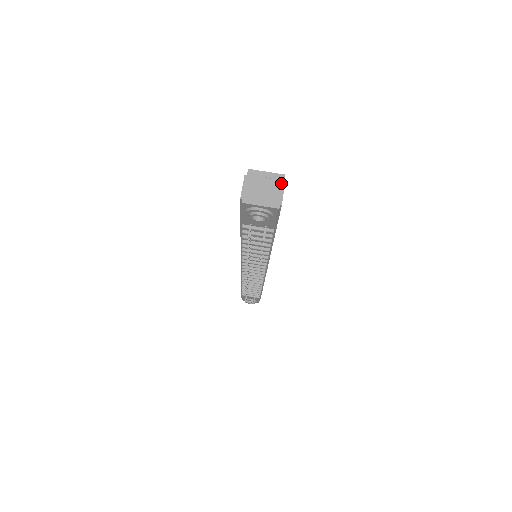
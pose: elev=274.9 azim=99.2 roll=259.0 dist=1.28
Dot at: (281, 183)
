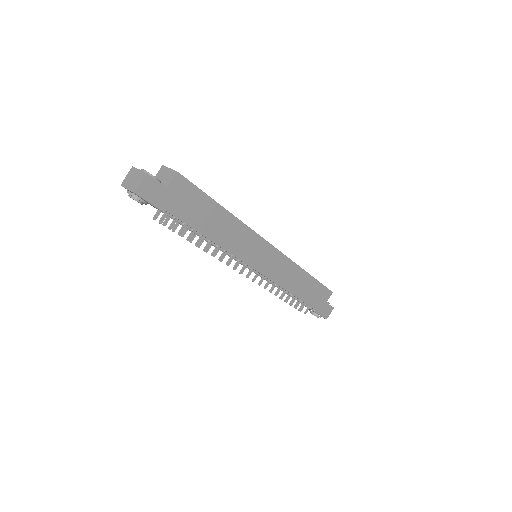
Dot at: (145, 174)
